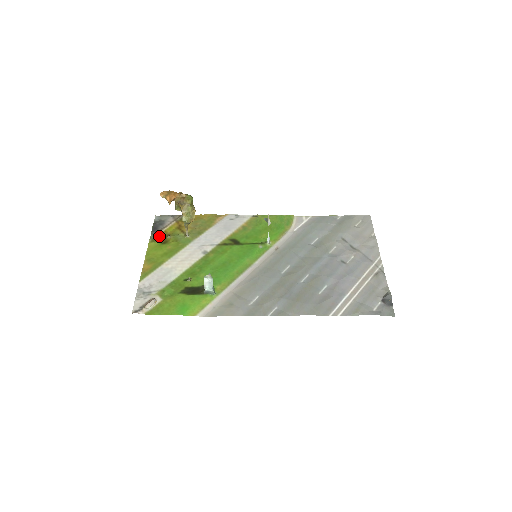
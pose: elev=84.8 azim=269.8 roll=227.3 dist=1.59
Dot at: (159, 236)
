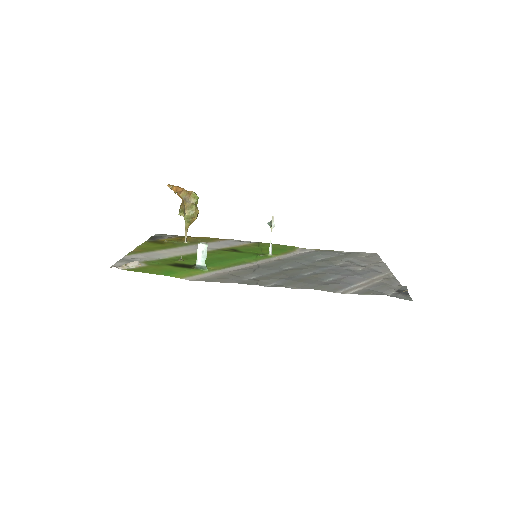
Dot at: (156, 241)
